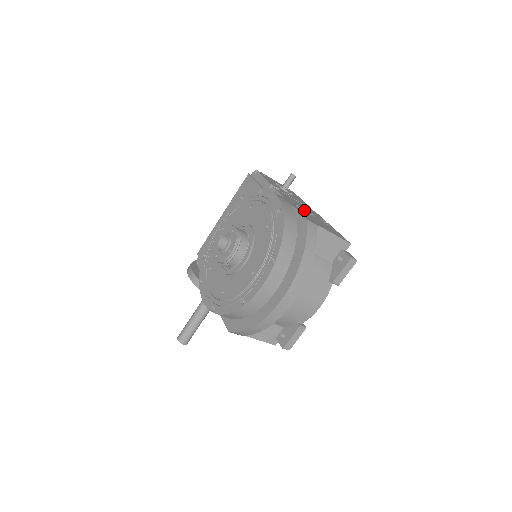
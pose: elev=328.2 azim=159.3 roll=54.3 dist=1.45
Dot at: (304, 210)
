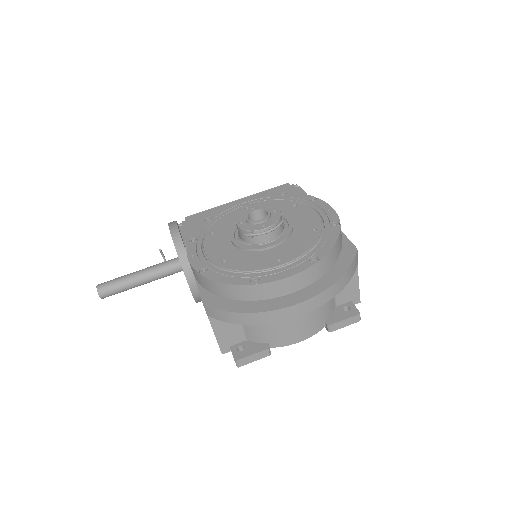
Dot at: occluded
